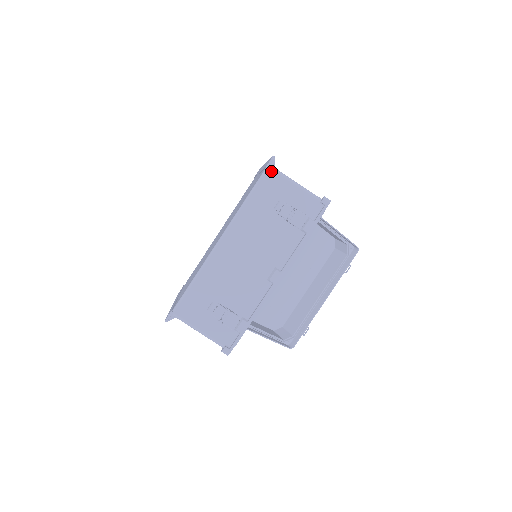
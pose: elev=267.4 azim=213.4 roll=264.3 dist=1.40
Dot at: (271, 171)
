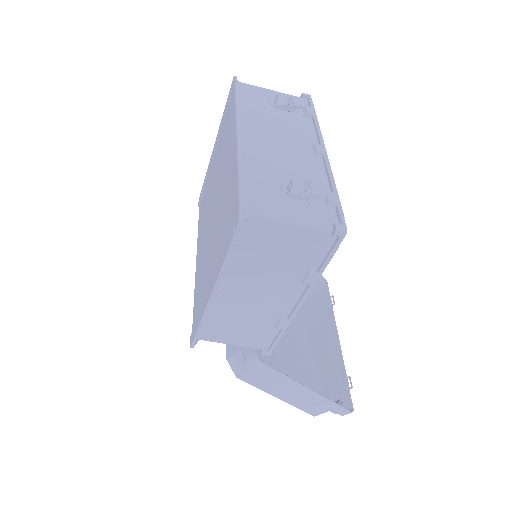
Dot at: (242, 83)
